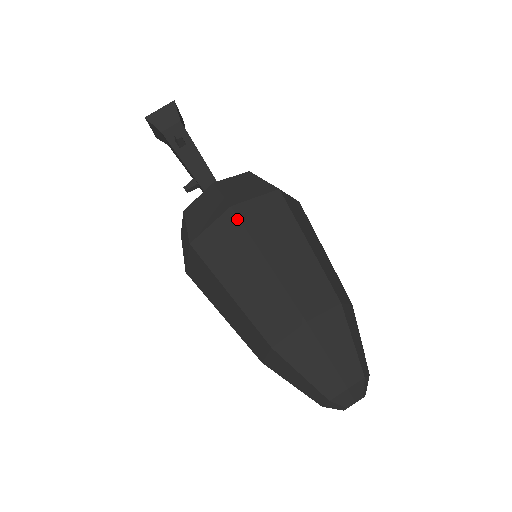
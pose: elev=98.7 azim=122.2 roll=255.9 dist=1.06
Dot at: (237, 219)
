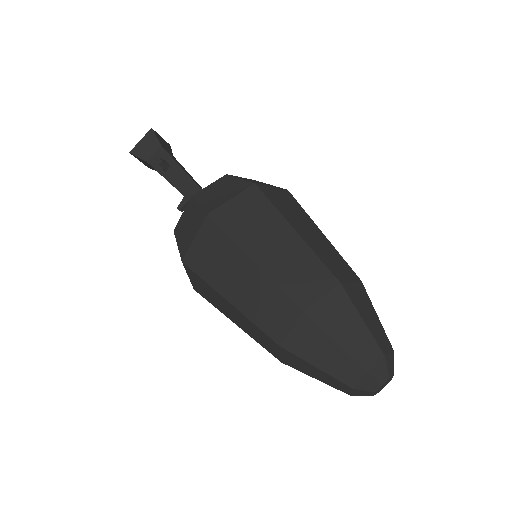
Dot at: (216, 225)
